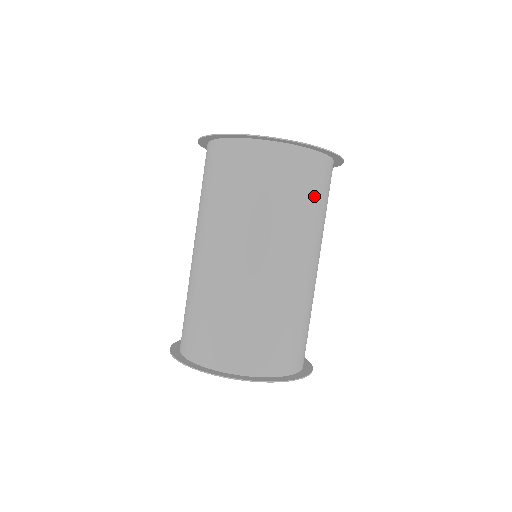
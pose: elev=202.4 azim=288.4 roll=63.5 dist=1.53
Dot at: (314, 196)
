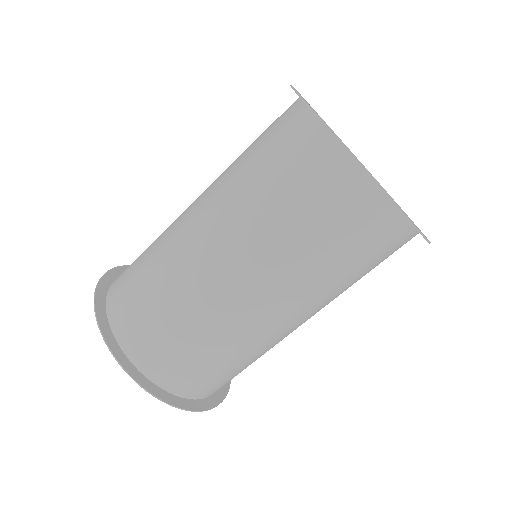
Dot at: occluded
